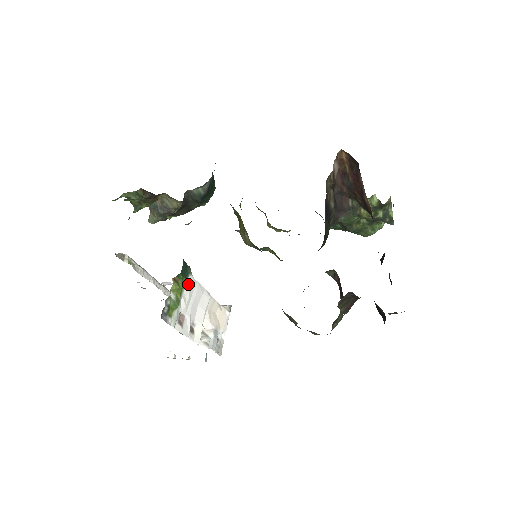
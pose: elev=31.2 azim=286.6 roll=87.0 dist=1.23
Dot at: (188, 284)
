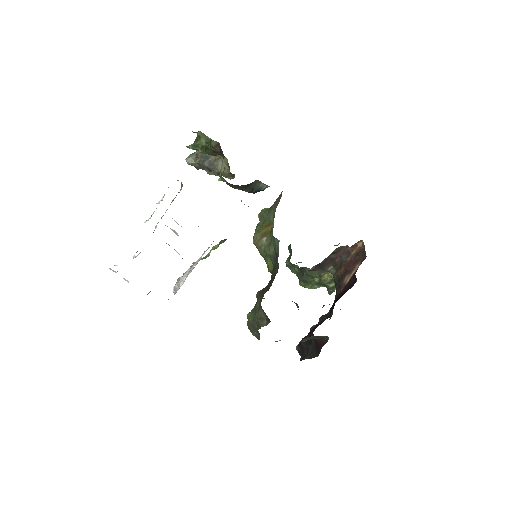
Dot at: (211, 244)
